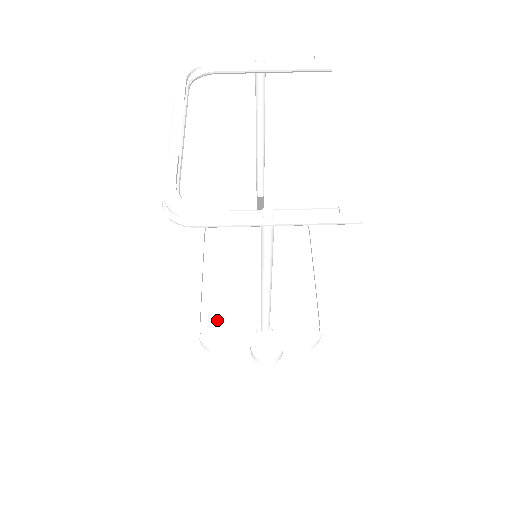
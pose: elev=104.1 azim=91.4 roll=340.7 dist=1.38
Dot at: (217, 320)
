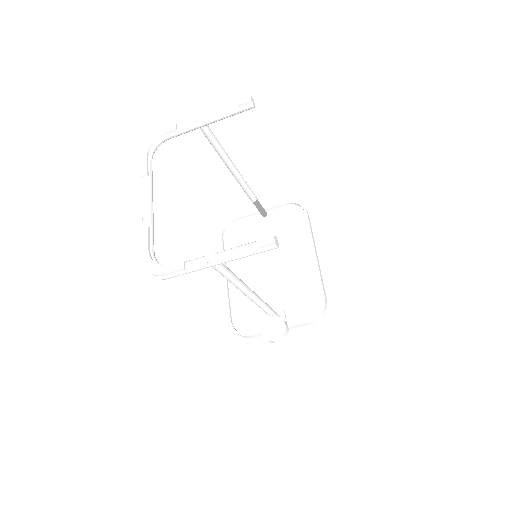
Dot at: (243, 310)
